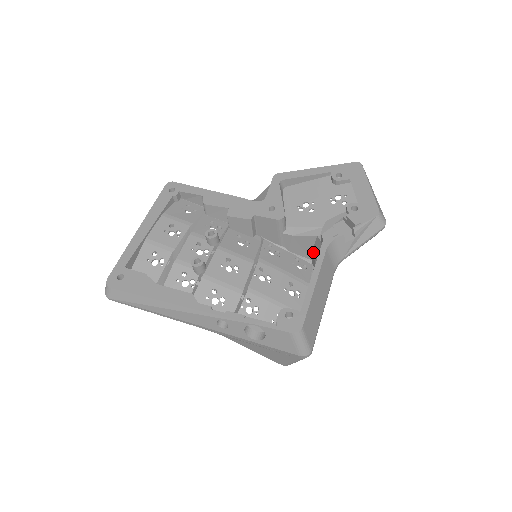
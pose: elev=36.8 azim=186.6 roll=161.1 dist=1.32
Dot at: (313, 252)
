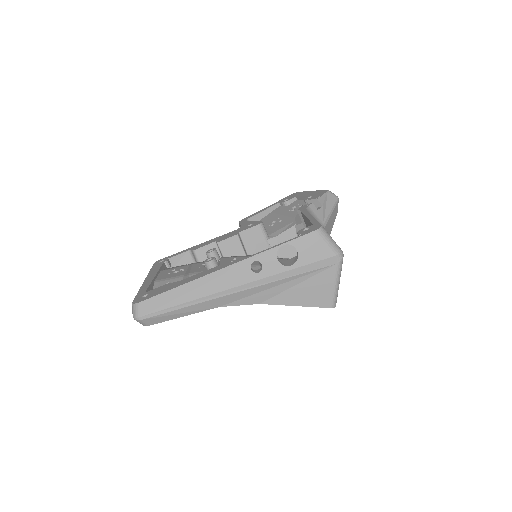
Dot at: occluded
